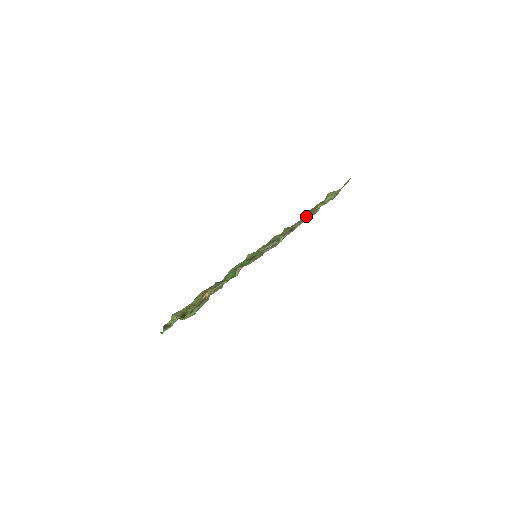
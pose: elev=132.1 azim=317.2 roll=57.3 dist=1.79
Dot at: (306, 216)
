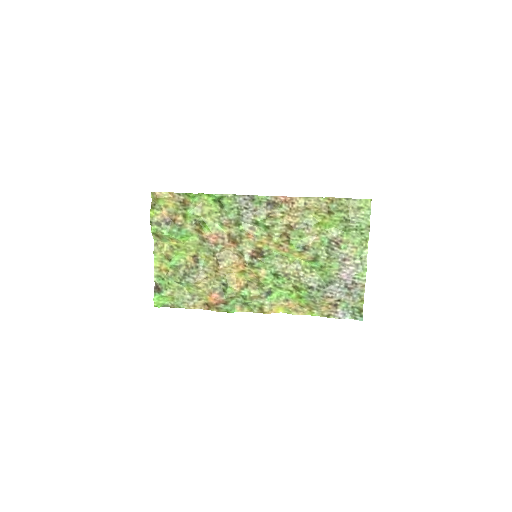
Dot at: (302, 210)
